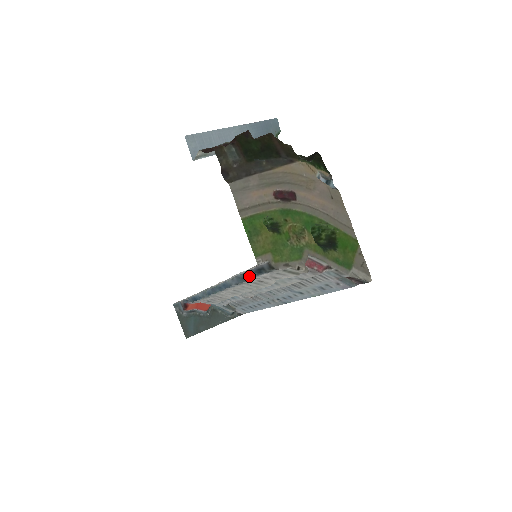
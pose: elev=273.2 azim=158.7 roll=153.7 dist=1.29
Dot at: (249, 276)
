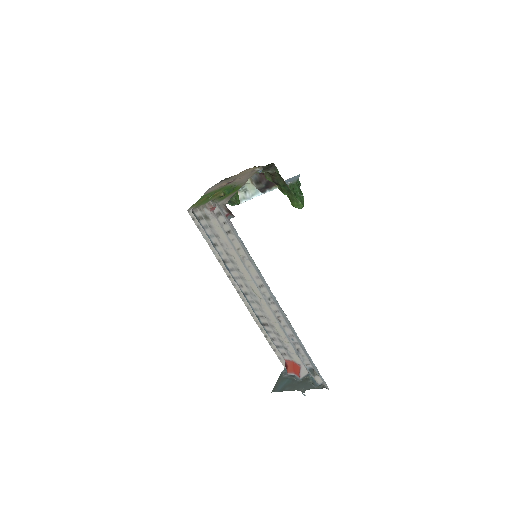
Dot at: (211, 241)
